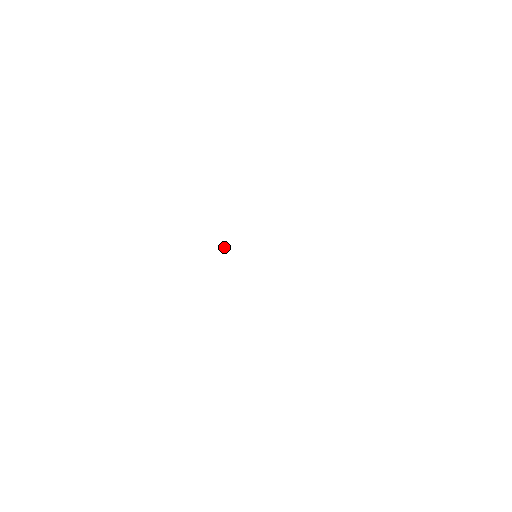
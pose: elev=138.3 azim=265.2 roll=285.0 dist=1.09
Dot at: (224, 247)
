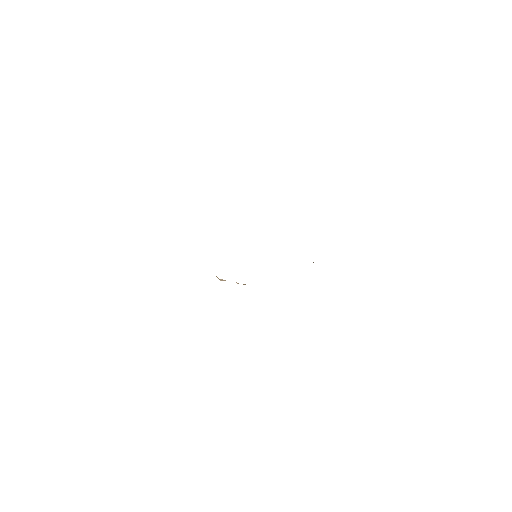
Dot at: occluded
